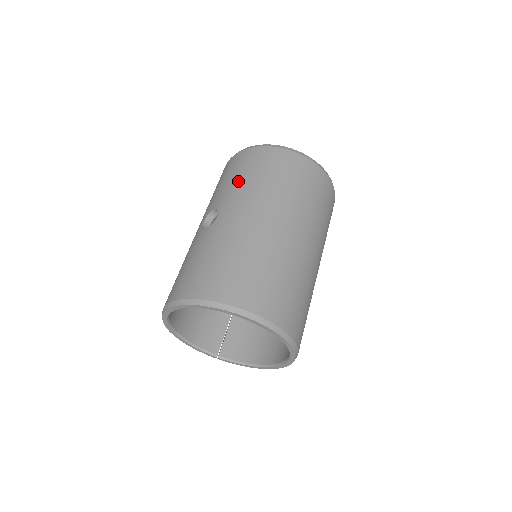
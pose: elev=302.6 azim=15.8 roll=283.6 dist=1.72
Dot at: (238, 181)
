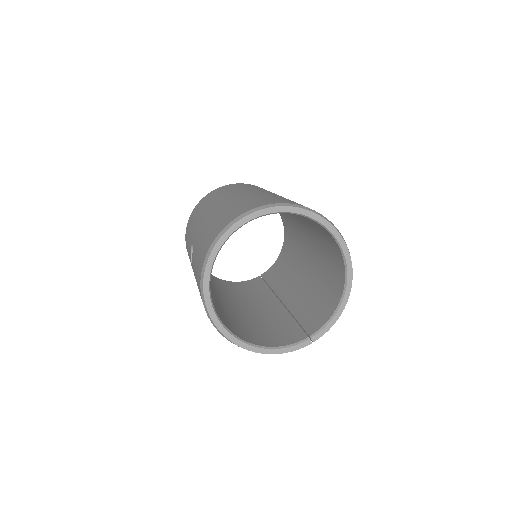
Dot at: (191, 228)
